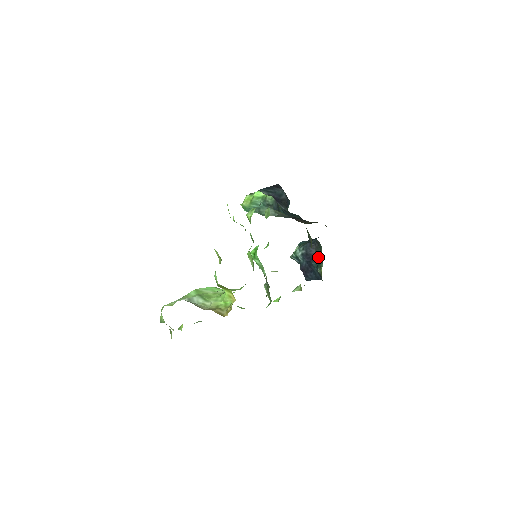
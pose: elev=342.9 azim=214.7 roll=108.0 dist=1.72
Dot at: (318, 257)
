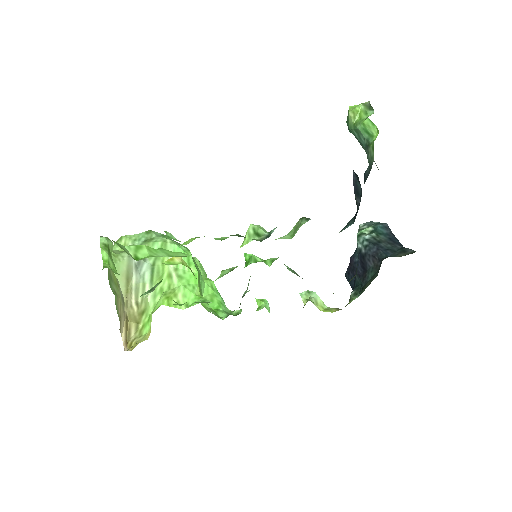
Dot at: (367, 278)
